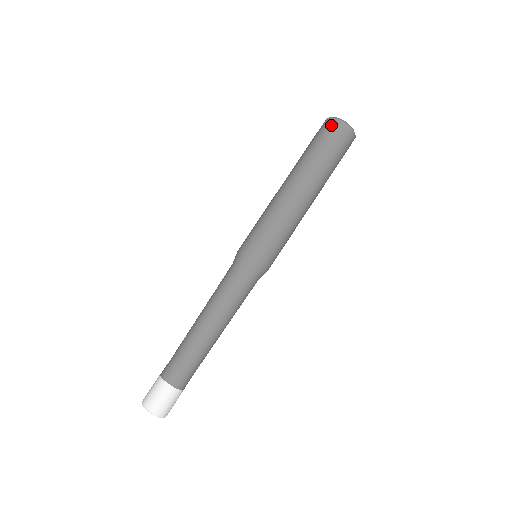
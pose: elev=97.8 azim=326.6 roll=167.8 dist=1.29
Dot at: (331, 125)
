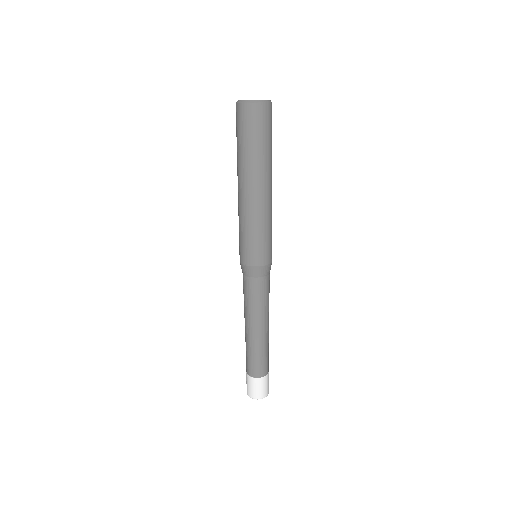
Dot at: (252, 113)
